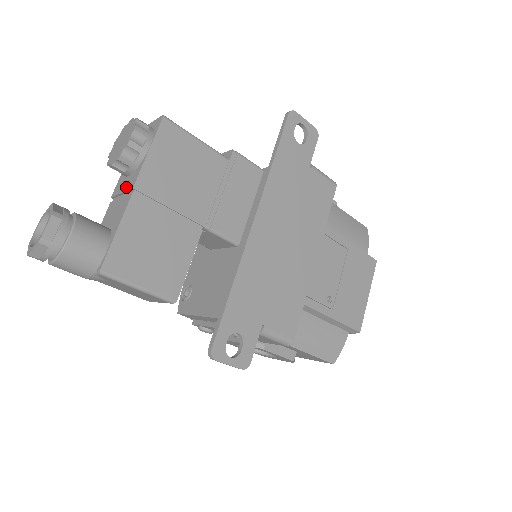
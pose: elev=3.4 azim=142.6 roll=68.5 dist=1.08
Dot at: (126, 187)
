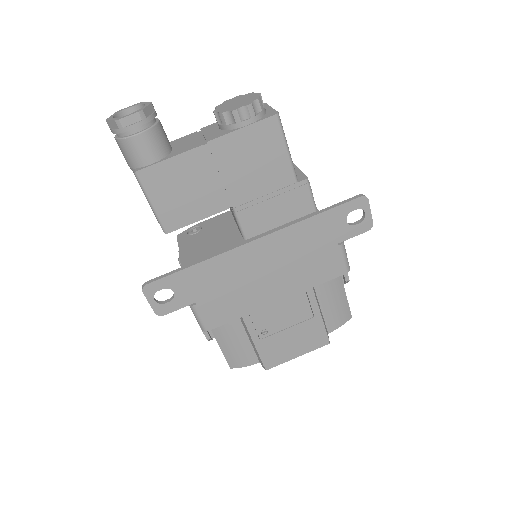
Dot at: (208, 135)
